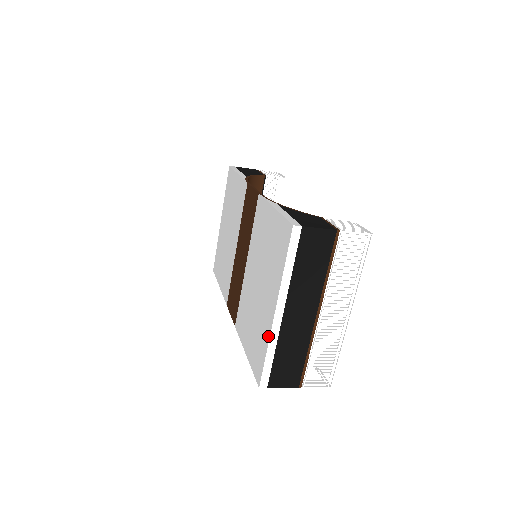
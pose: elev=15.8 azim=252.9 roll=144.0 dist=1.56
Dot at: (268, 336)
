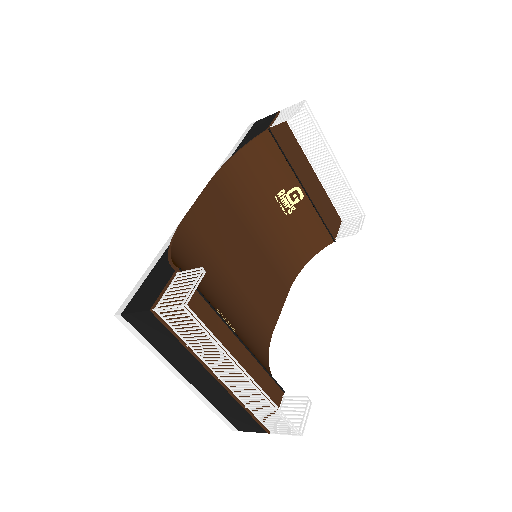
Dot at: occluded
